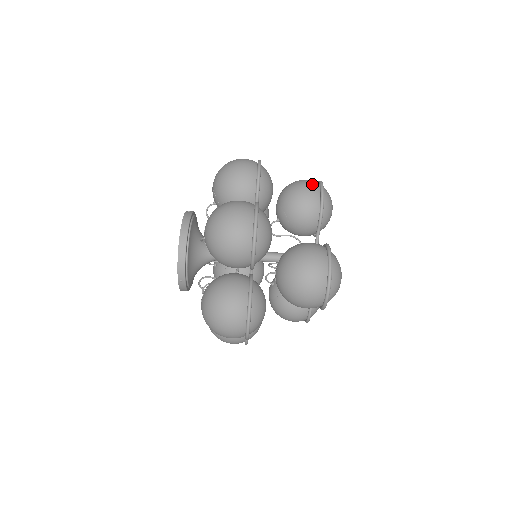
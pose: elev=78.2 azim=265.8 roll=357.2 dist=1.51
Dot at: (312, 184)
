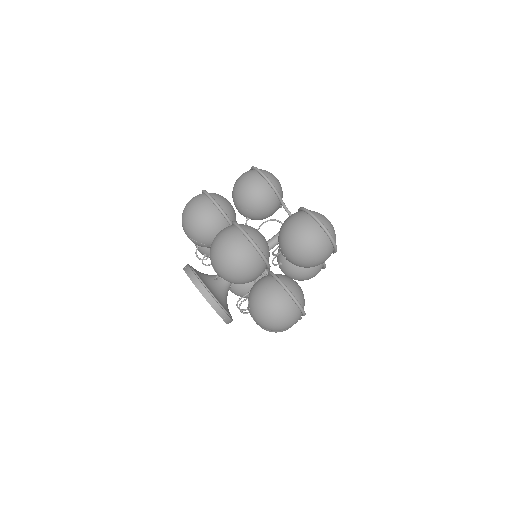
Dot at: (250, 174)
